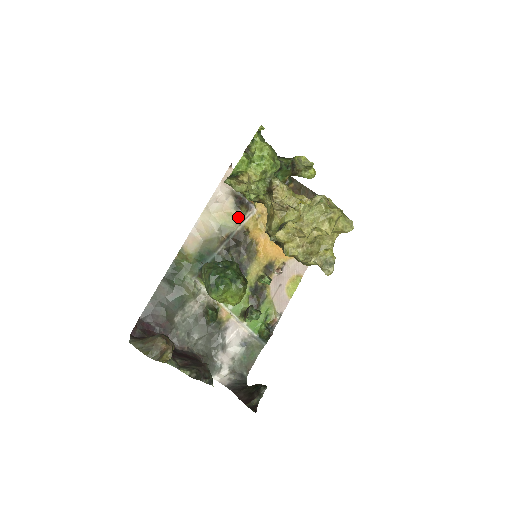
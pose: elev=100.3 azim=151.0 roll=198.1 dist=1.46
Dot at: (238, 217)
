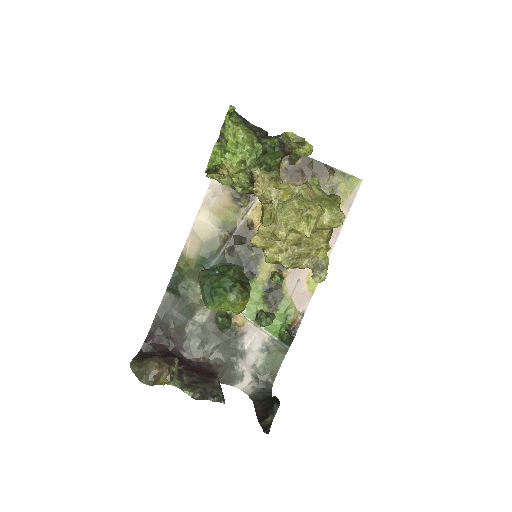
Dot at: (239, 210)
